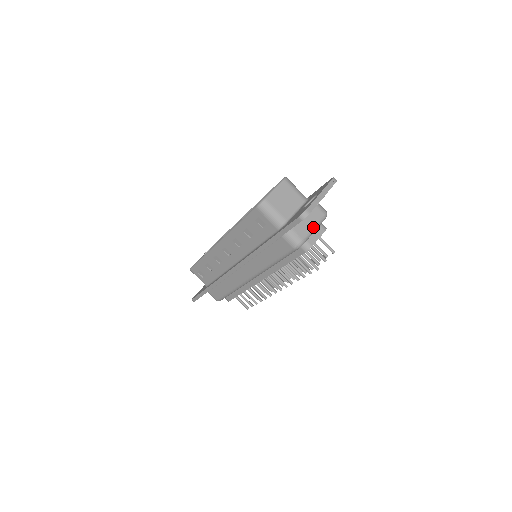
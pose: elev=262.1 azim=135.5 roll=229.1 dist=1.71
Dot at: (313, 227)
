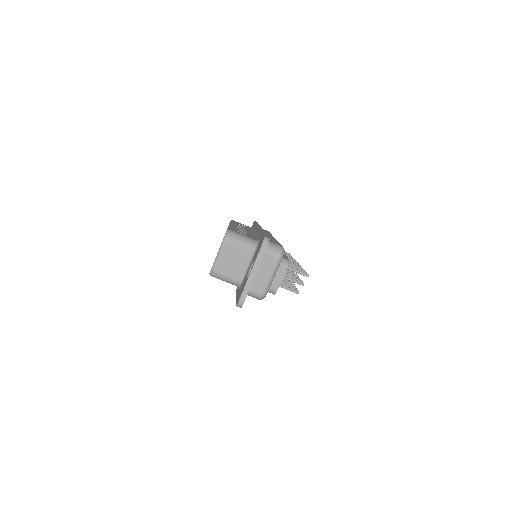
Dot at: (270, 277)
